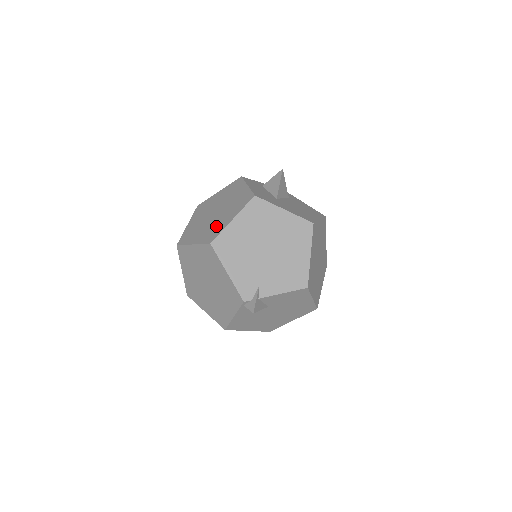
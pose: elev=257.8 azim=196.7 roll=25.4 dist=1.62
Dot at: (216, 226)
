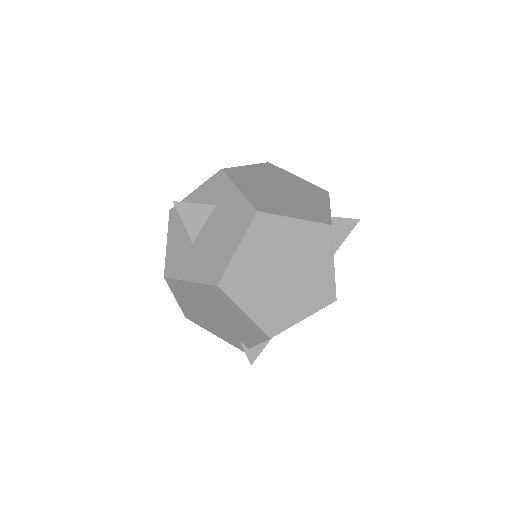
Dot at: occluded
